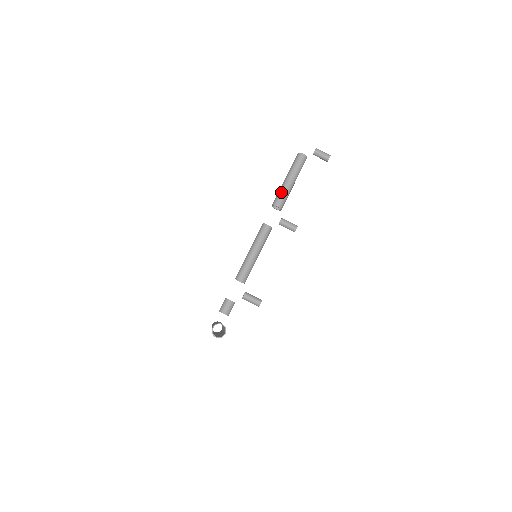
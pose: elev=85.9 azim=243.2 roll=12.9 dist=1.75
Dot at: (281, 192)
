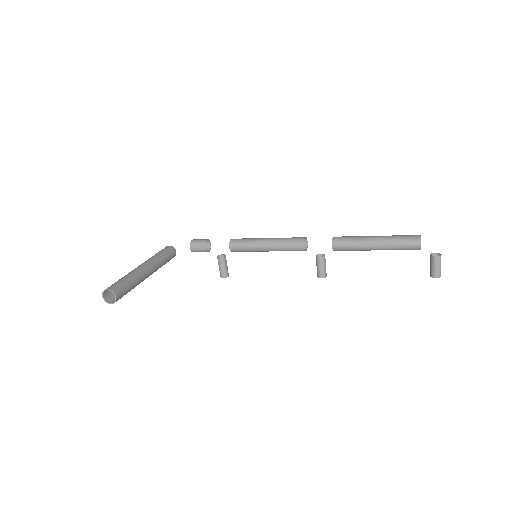
Dot at: (353, 242)
